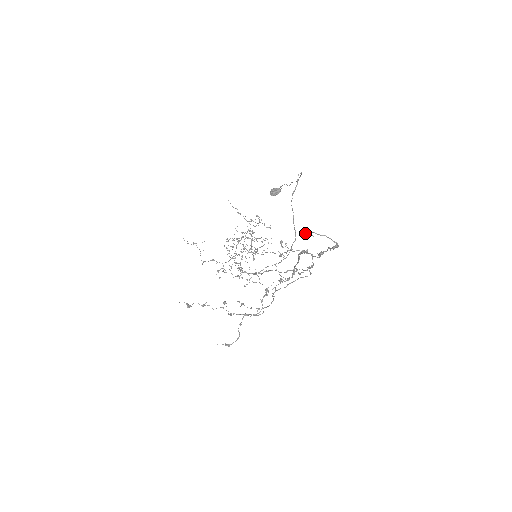
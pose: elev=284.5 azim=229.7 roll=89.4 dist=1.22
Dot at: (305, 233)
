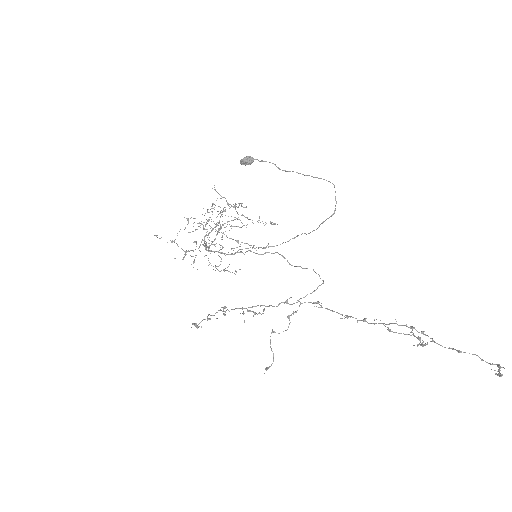
Dot at: occluded
